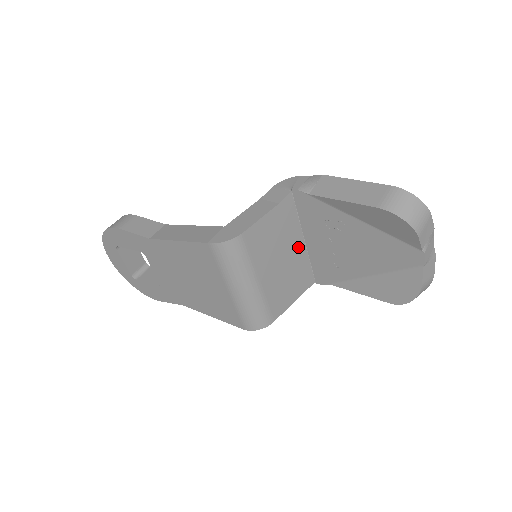
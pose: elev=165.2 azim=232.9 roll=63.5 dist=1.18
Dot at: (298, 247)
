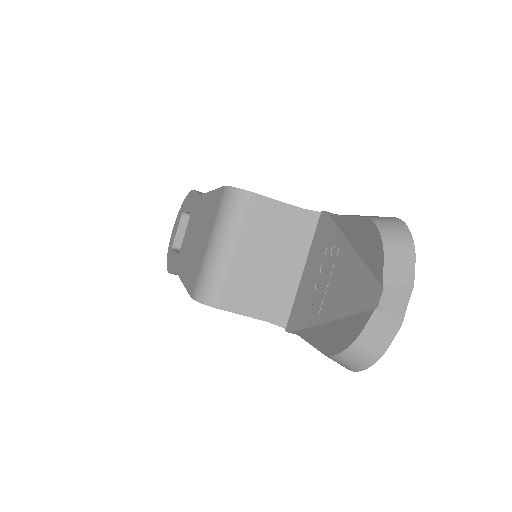
Dot at: (293, 269)
